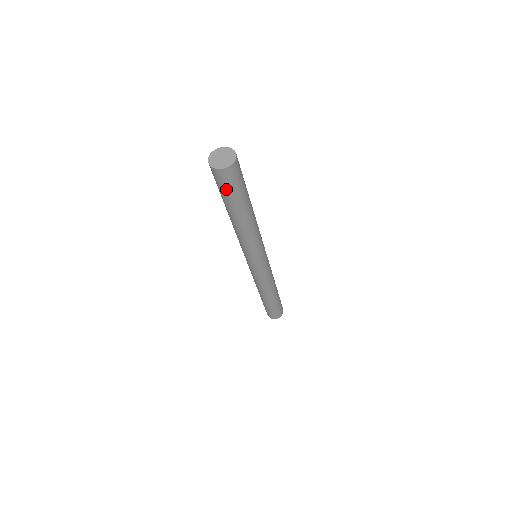
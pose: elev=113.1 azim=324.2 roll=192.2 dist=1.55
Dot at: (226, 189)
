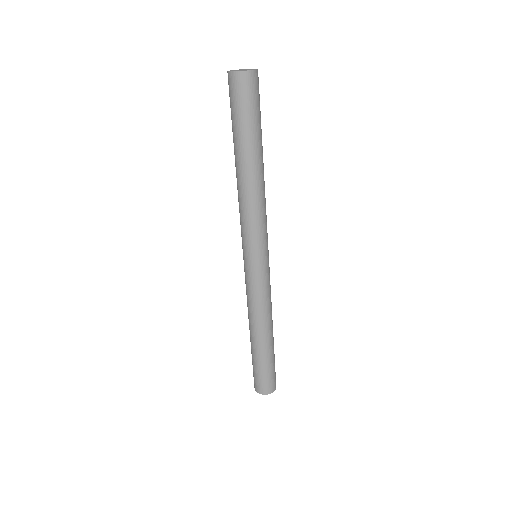
Dot at: (242, 107)
